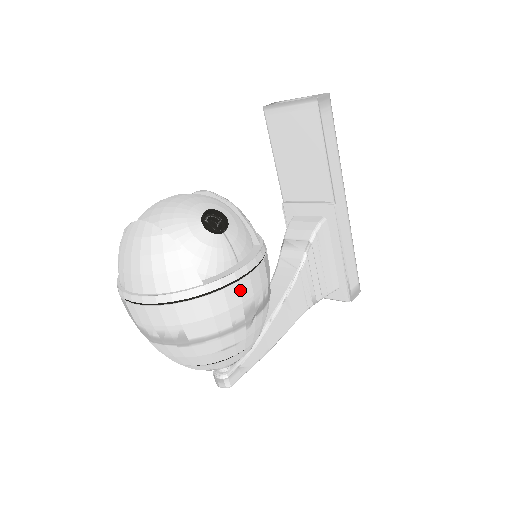
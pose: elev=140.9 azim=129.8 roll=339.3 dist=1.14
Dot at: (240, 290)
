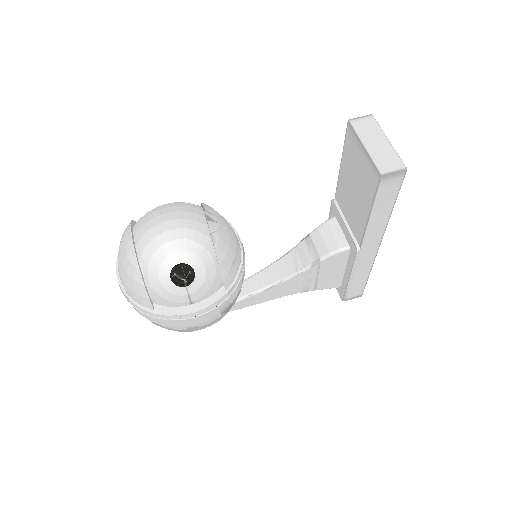
Dot at: (183, 323)
